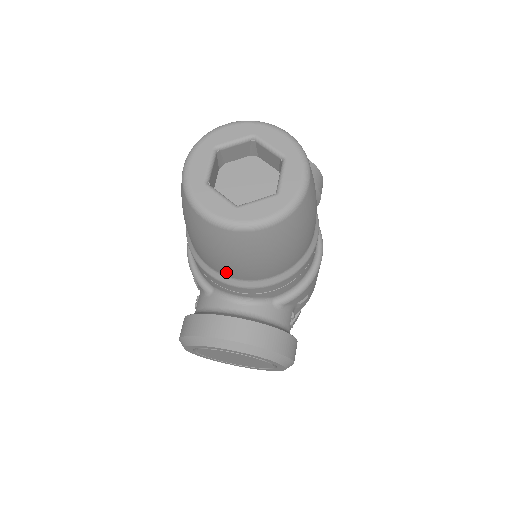
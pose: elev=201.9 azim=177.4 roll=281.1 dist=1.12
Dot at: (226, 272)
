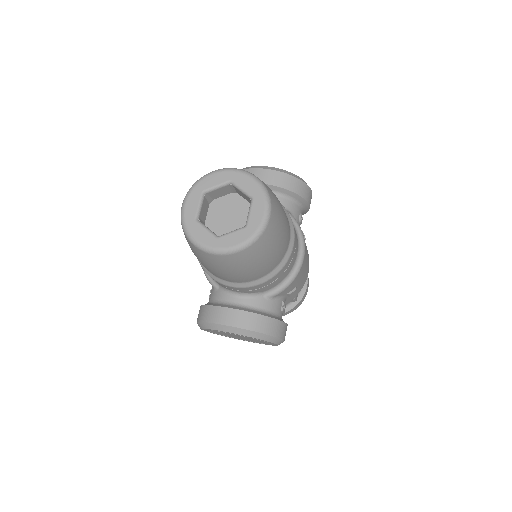
Dot at: (221, 277)
